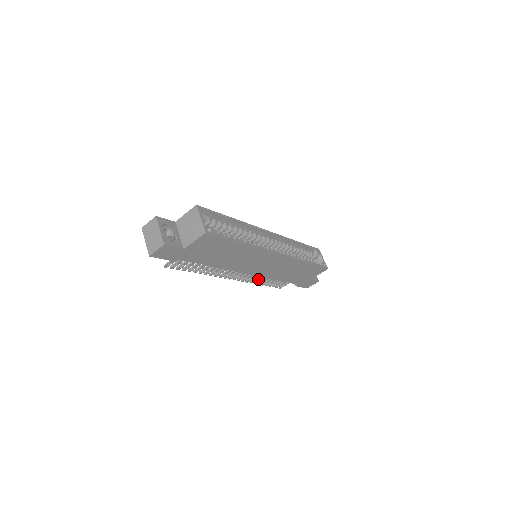
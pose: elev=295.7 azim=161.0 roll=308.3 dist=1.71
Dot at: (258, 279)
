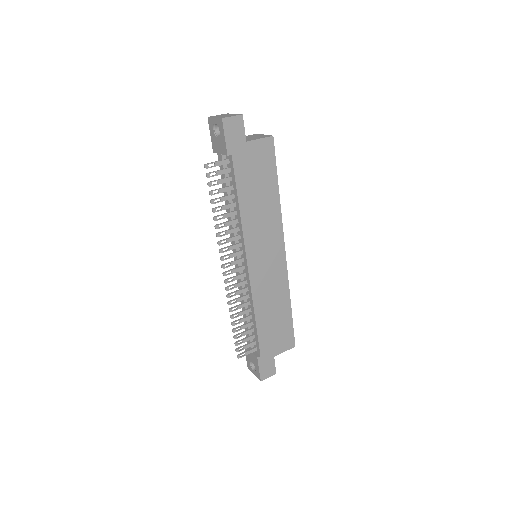
Dot at: (236, 305)
